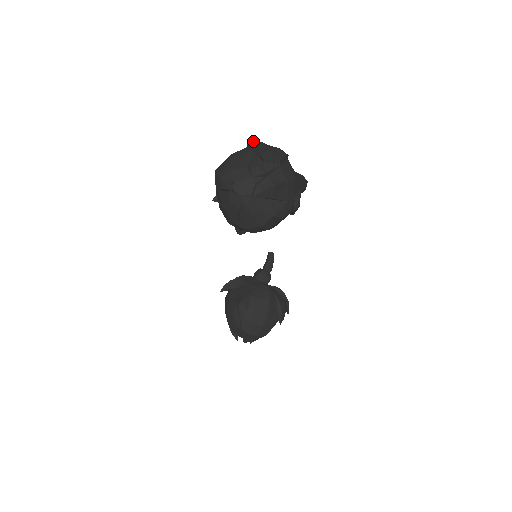
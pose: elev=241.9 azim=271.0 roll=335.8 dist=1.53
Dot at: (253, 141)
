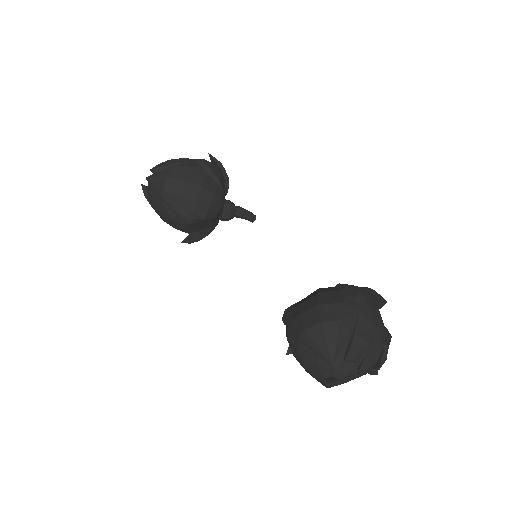
Dot at: occluded
